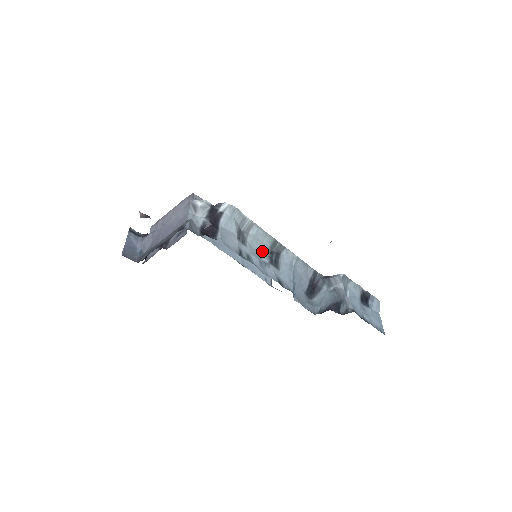
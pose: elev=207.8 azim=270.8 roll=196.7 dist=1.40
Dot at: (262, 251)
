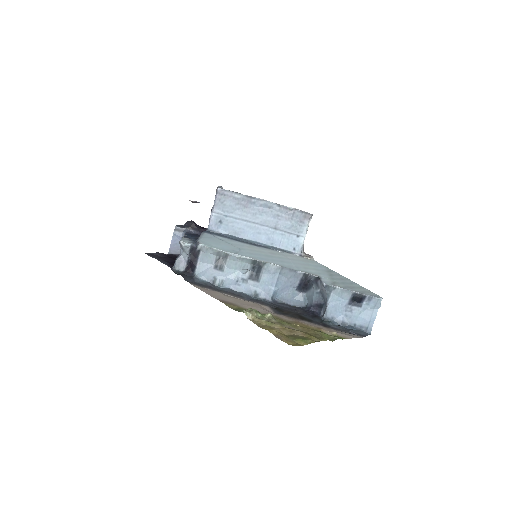
Dot at: (244, 268)
